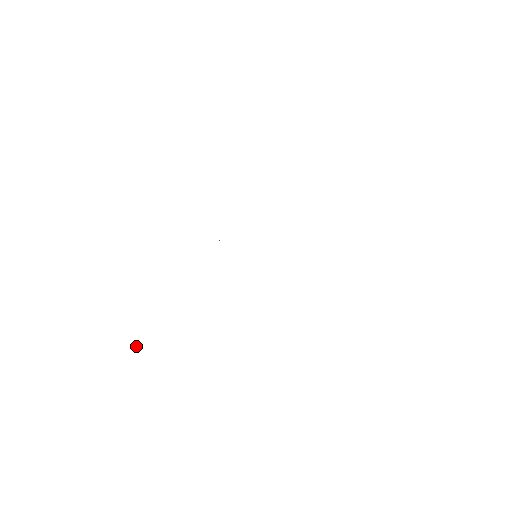
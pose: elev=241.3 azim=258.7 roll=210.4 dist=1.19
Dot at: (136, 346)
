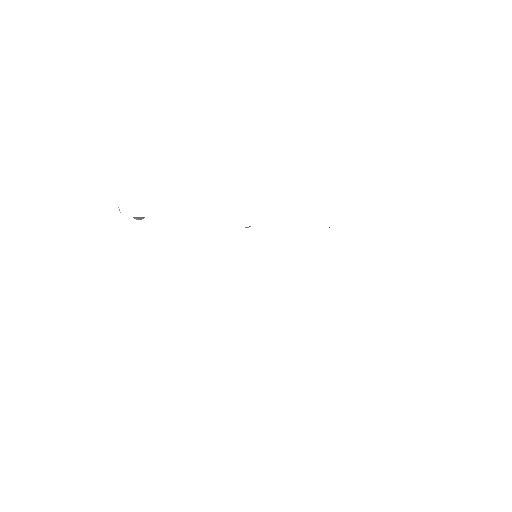
Dot at: occluded
